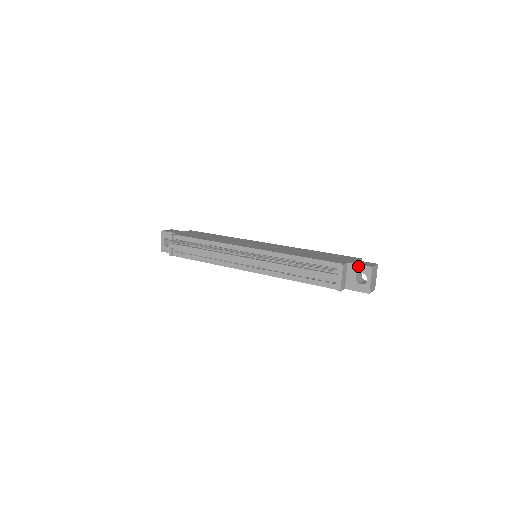
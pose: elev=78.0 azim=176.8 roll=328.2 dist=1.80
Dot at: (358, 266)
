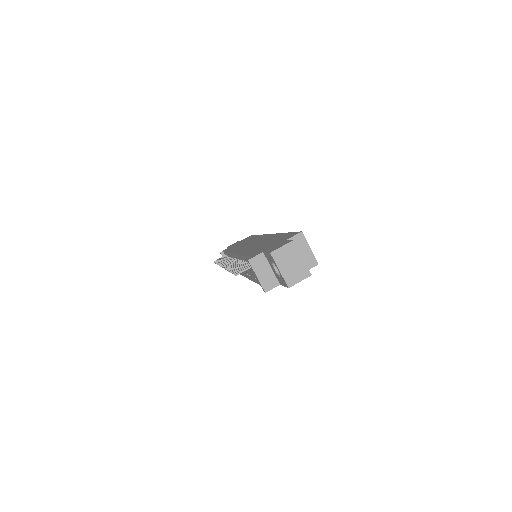
Dot at: (267, 254)
